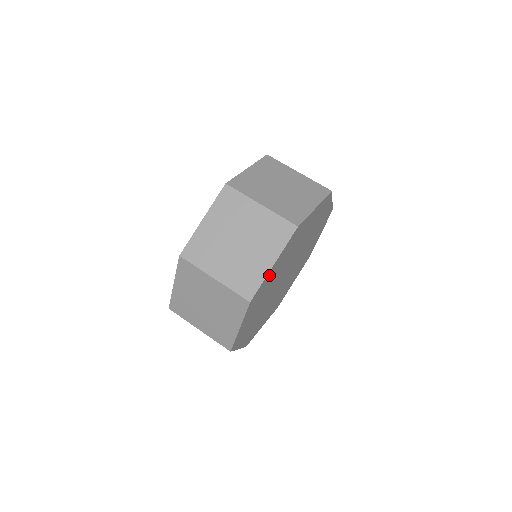
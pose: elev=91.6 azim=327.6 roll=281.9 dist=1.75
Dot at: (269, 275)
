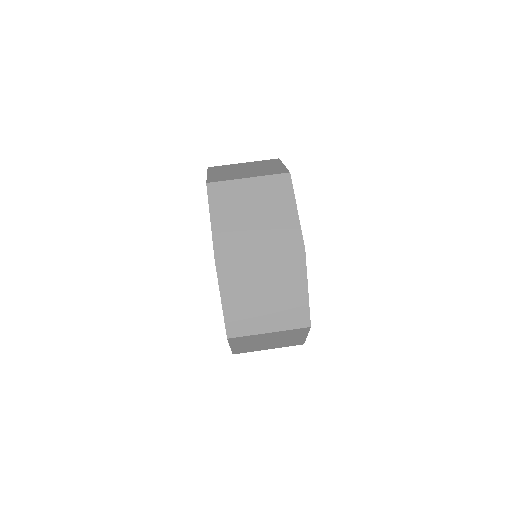
Dot at: occluded
